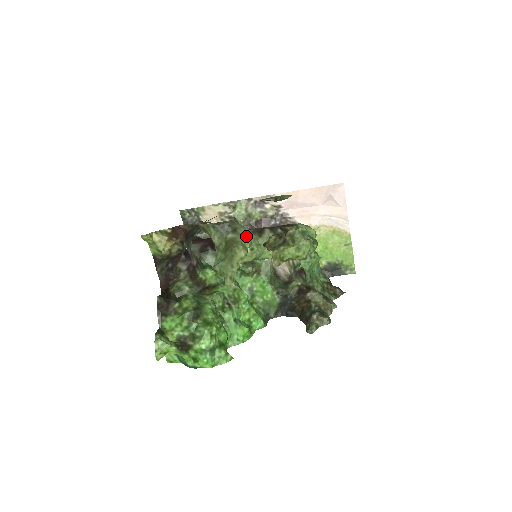
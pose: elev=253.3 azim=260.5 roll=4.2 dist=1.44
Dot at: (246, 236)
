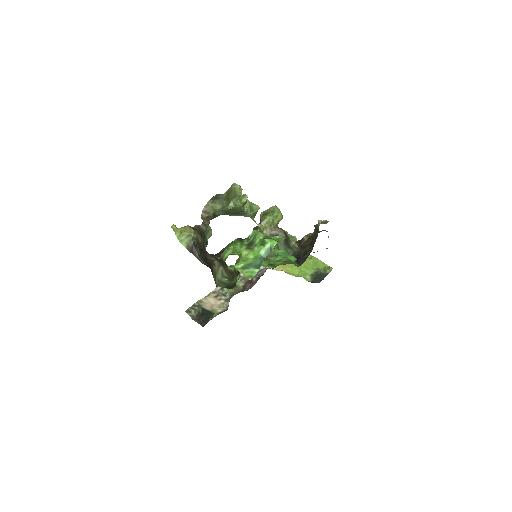
Dot at: occluded
